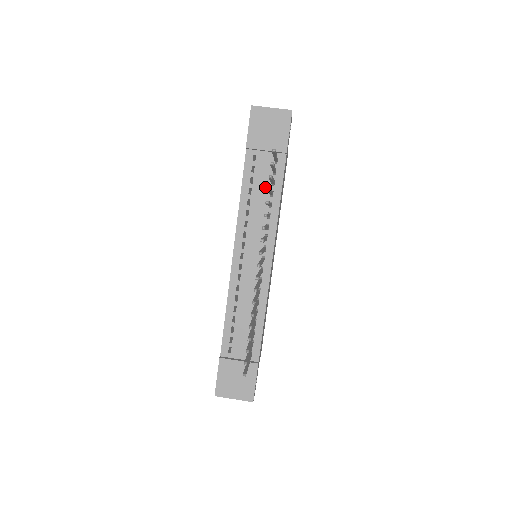
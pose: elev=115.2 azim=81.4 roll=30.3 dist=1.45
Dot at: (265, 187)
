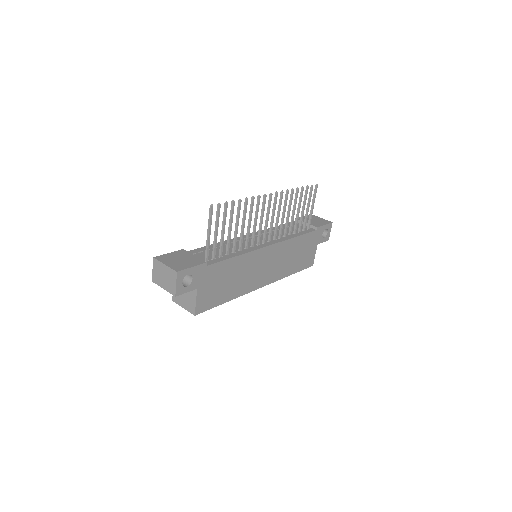
Dot at: occluded
